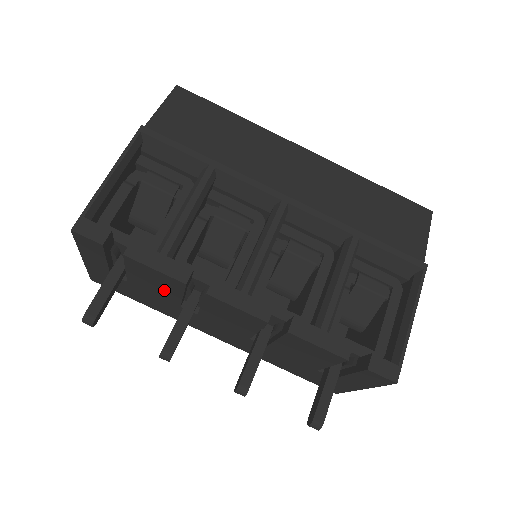
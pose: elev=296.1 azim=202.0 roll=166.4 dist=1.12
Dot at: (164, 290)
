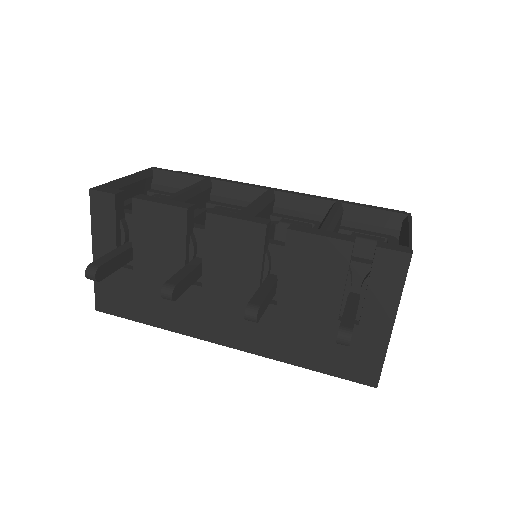
Dot at: (168, 251)
